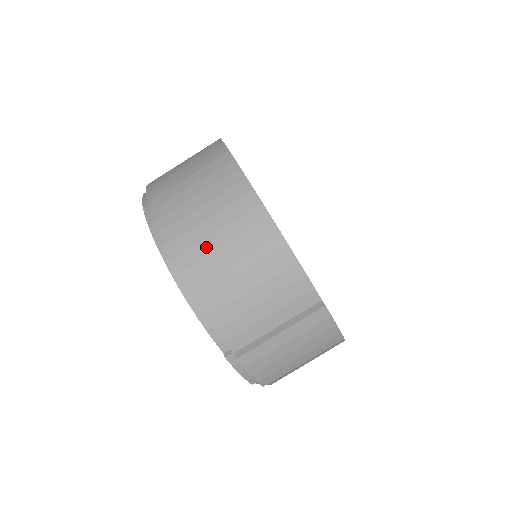
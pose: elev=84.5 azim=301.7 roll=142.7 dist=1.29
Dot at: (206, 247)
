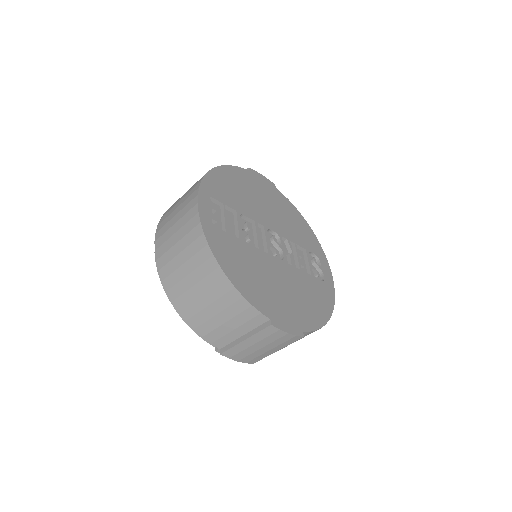
Dot at: (184, 285)
